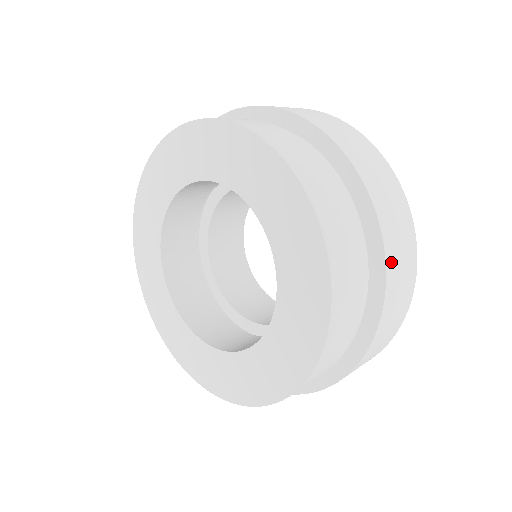
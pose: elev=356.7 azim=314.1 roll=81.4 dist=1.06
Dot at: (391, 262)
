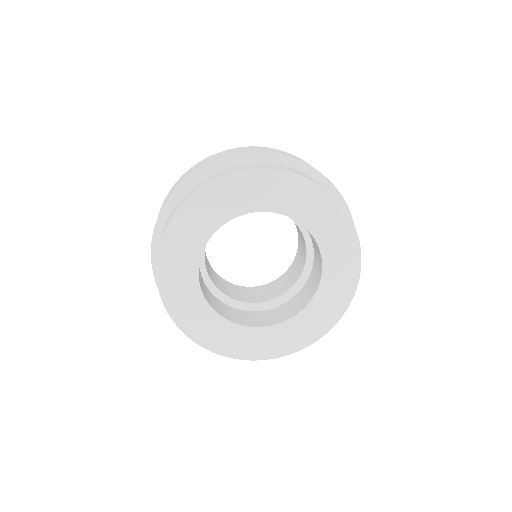
Dot at: occluded
